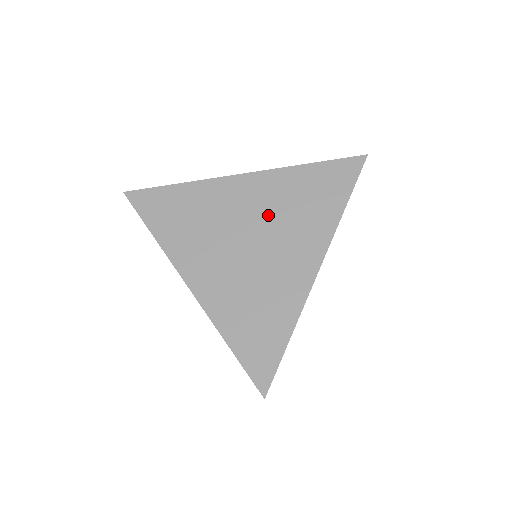
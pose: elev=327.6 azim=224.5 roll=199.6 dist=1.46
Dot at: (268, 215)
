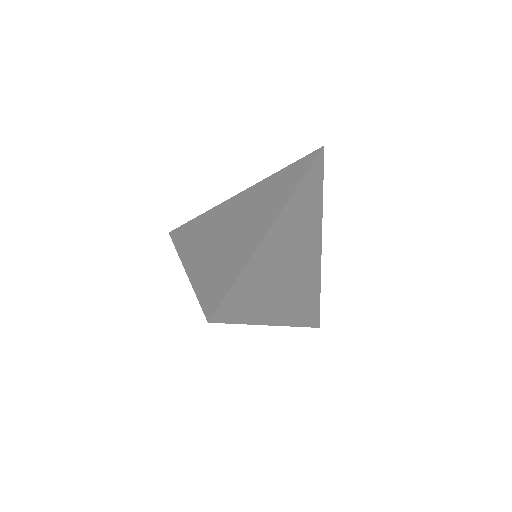
Dot at: (248, 208)
